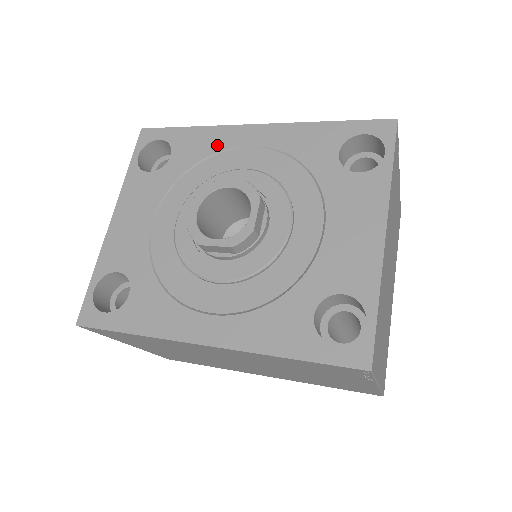
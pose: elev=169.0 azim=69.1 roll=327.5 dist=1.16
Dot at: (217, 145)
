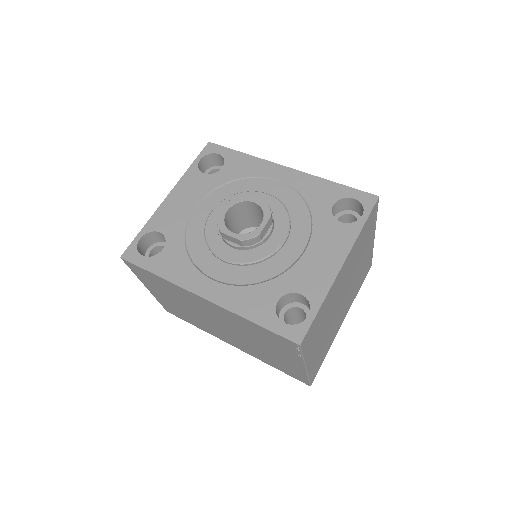
Dot at: (256, 171)
